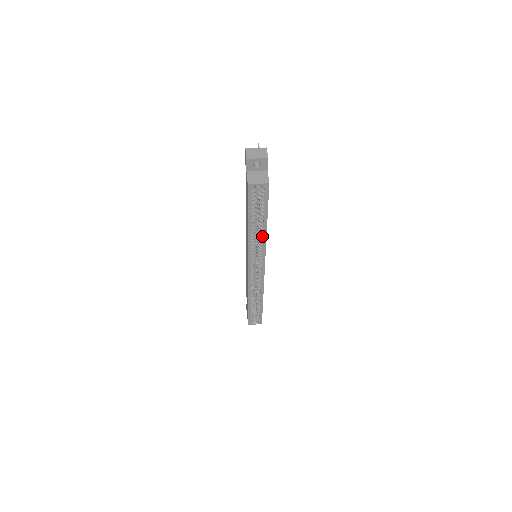
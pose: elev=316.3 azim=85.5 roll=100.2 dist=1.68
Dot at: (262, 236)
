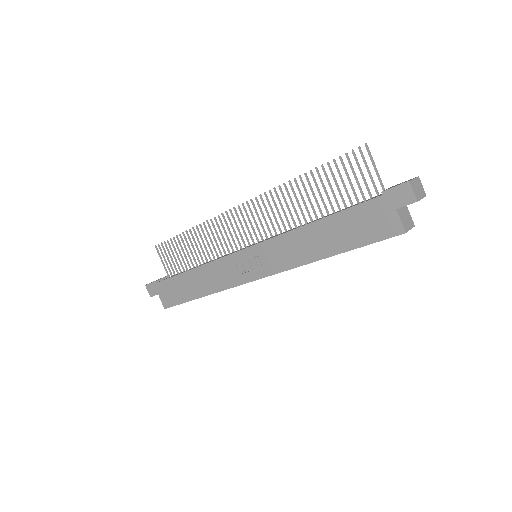
Dot at: occluded
